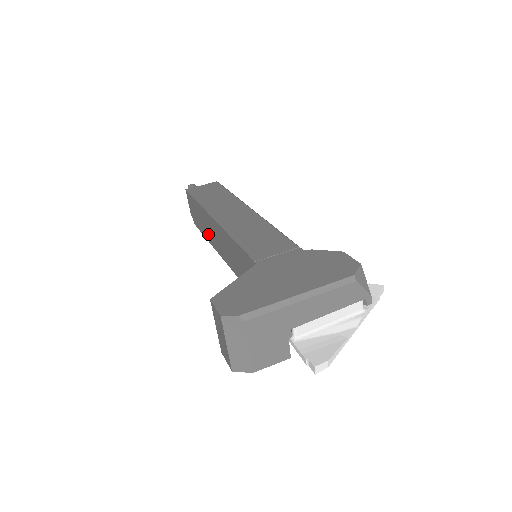
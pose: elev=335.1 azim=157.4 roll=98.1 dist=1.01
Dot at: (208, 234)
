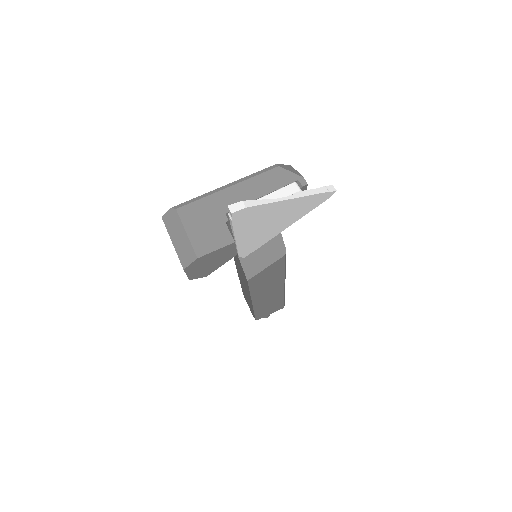
Dot at: (249, 299)
